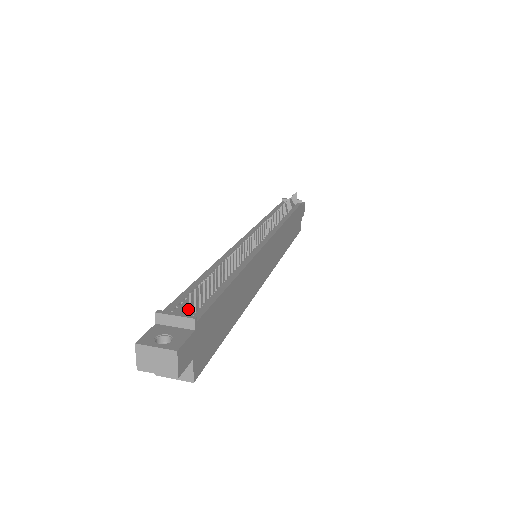
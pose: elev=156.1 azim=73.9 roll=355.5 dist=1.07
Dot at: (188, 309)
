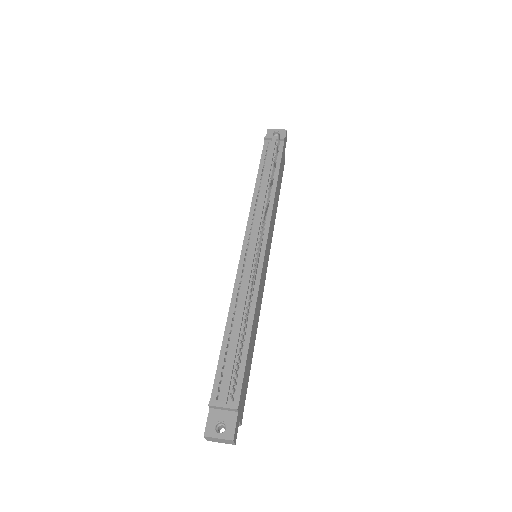
Dot at: (229, 392)
